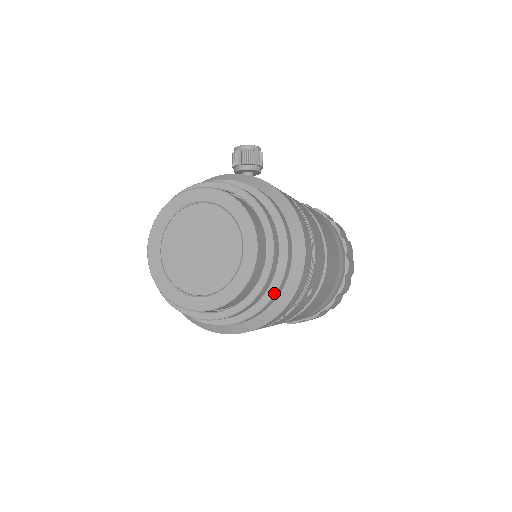
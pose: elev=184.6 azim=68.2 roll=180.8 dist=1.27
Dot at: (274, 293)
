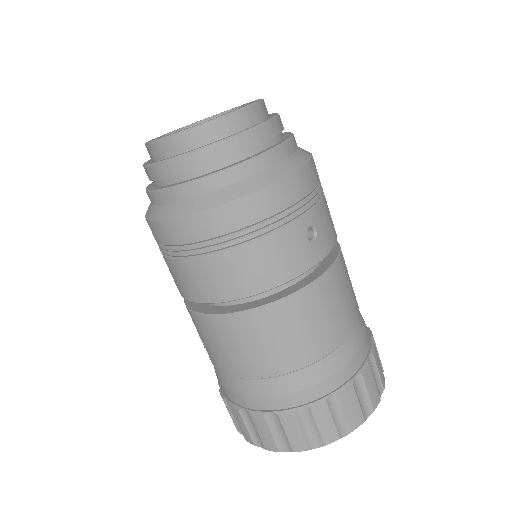
Dot at: (268, 150)
